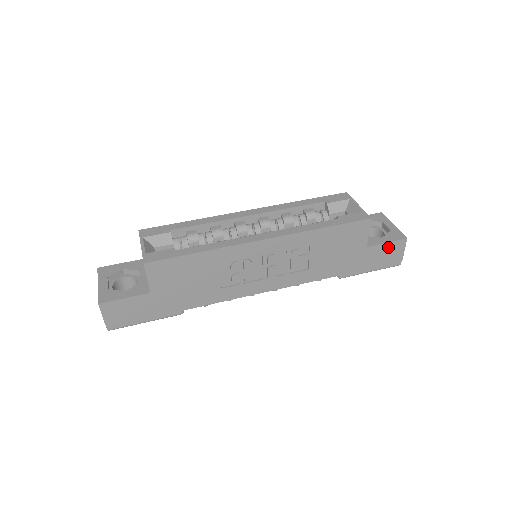
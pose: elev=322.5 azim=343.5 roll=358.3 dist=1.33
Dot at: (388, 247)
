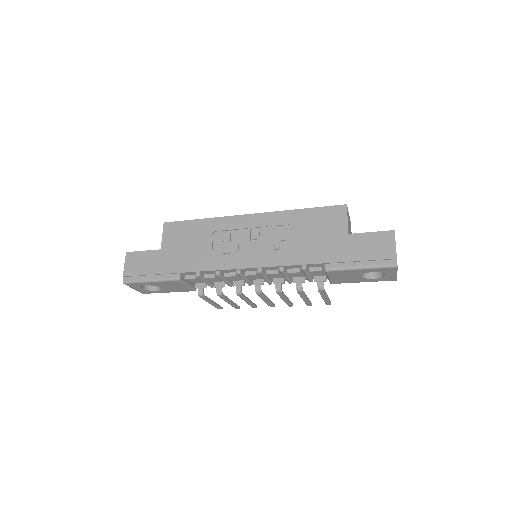
Dot at: (374, 238)
